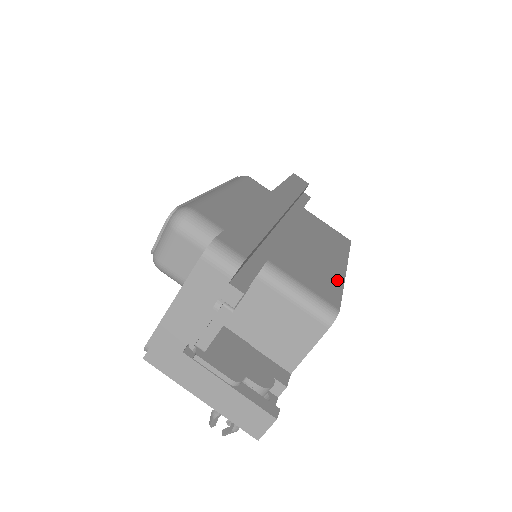
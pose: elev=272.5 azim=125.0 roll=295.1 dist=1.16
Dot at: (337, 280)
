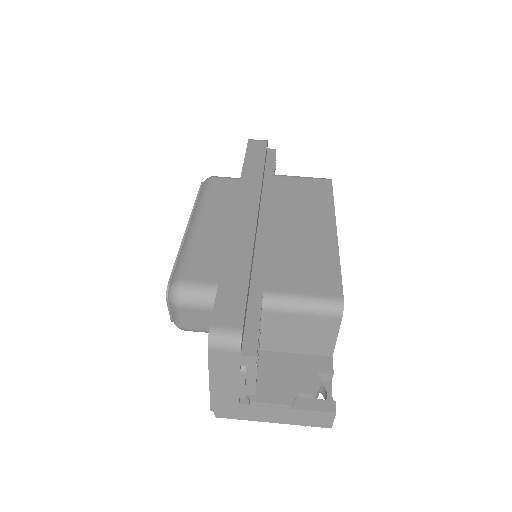
Dot at: (331, 256)
